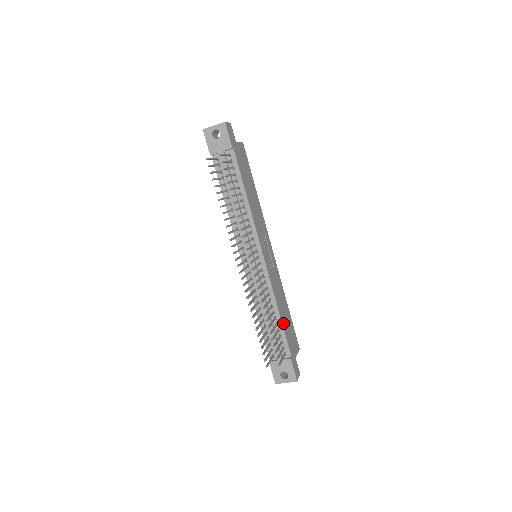
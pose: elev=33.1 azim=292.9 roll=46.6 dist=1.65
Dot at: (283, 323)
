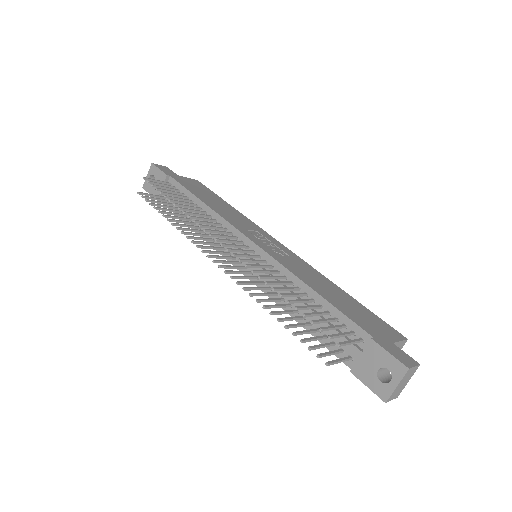
Dot at: (330, 301)
